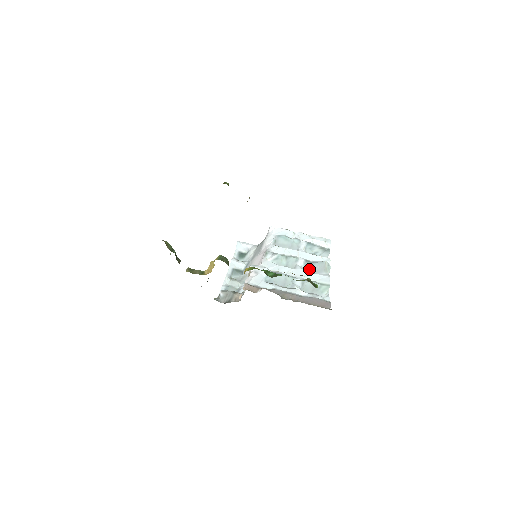
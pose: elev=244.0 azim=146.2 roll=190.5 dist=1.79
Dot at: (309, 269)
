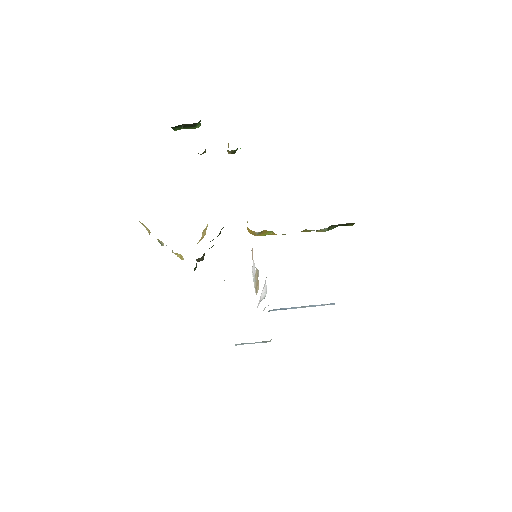
Dot at: occluded
